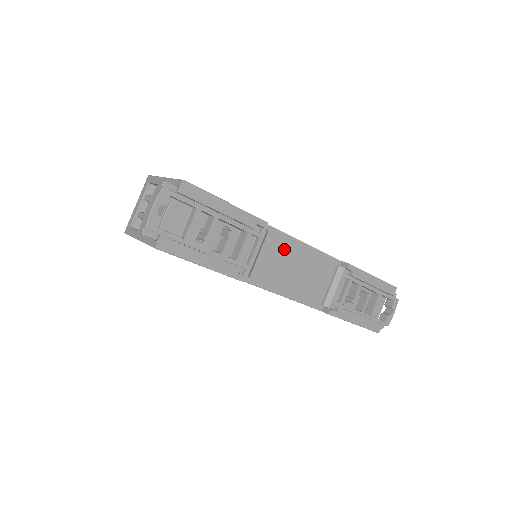
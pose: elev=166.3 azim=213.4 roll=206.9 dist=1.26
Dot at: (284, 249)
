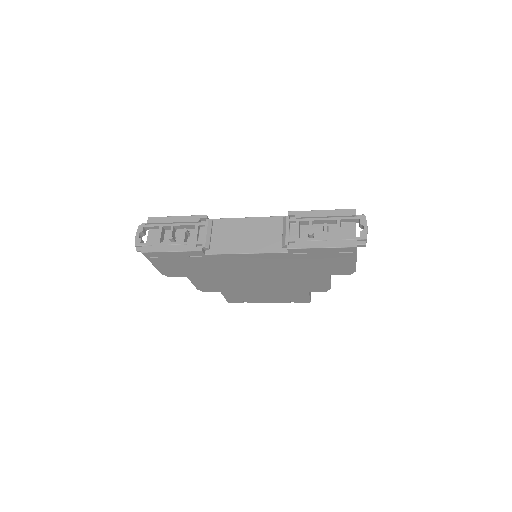
Dot at: (234, 227)
